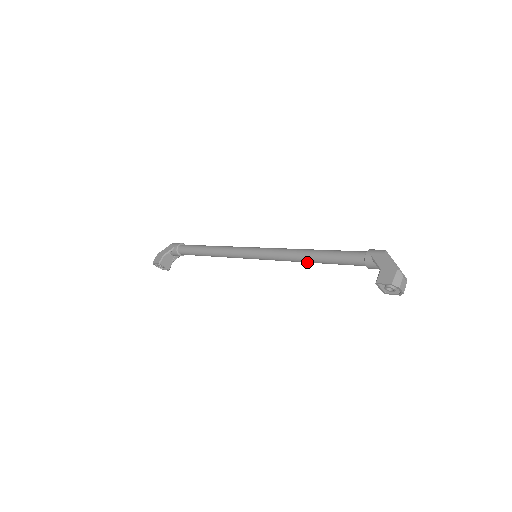
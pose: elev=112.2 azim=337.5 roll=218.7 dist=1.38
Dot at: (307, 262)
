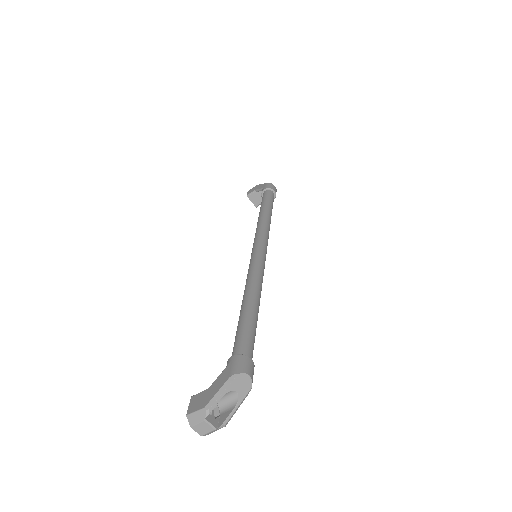
Dot at: occluded
